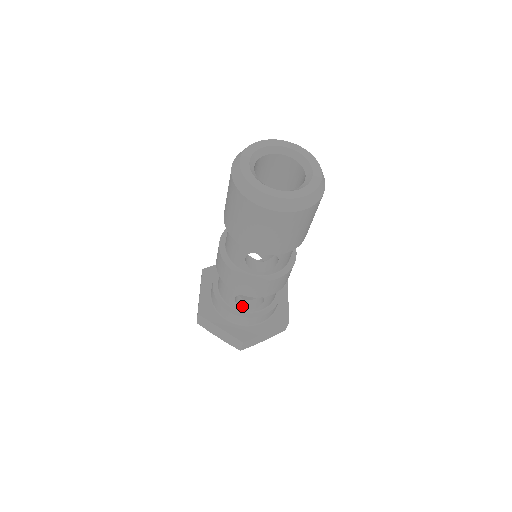
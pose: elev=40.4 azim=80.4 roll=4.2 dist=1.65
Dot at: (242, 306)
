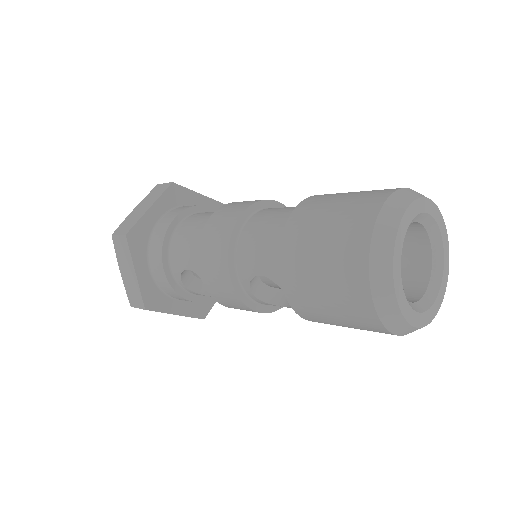
Dot at: (183, 277)
